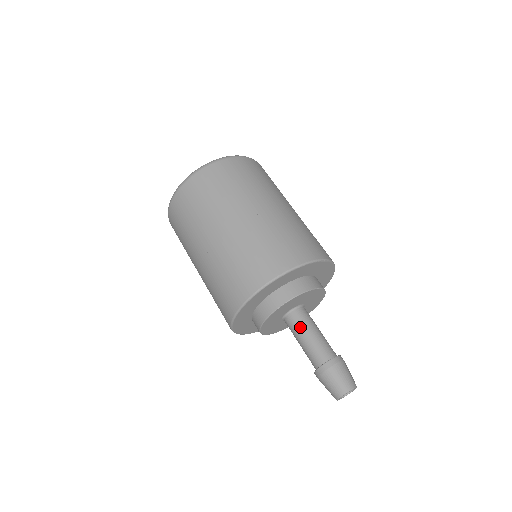
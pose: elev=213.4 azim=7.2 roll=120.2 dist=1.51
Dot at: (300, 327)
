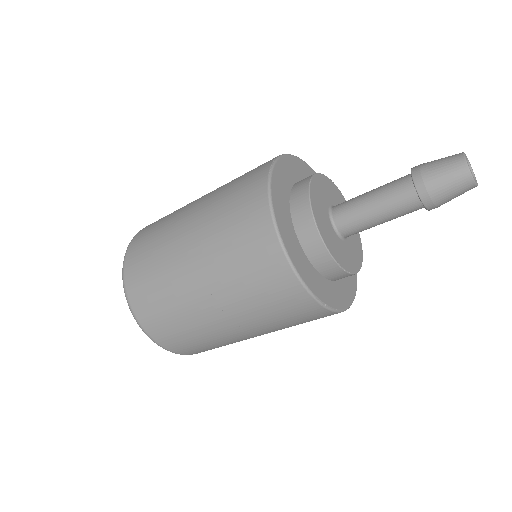
Dot at: (354, 200)
